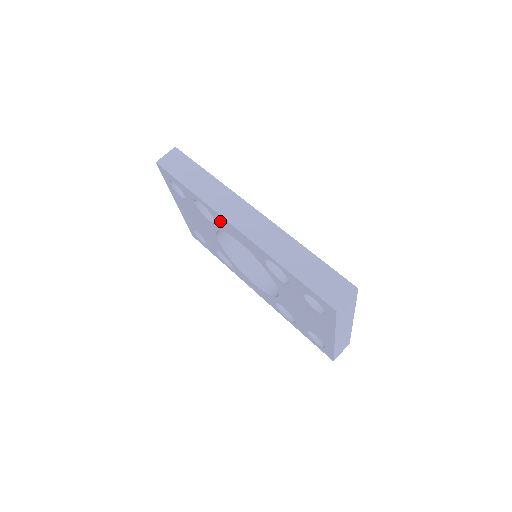
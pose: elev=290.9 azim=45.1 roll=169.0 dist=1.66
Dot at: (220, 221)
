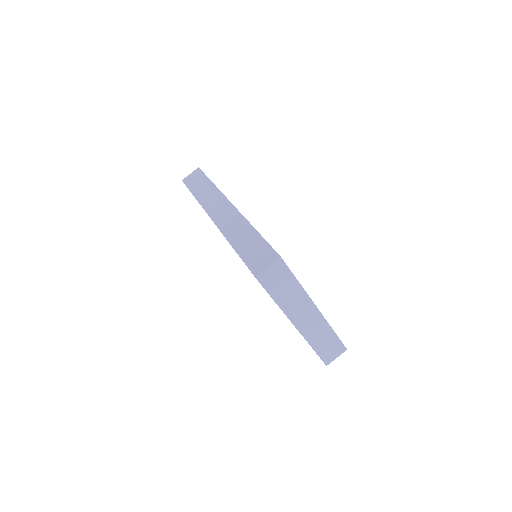
Dot at: occluded
